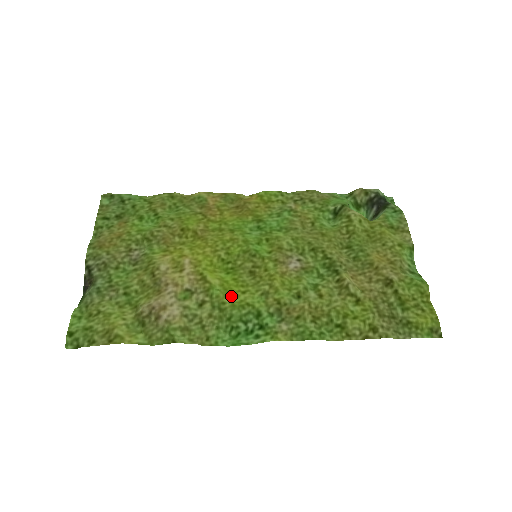
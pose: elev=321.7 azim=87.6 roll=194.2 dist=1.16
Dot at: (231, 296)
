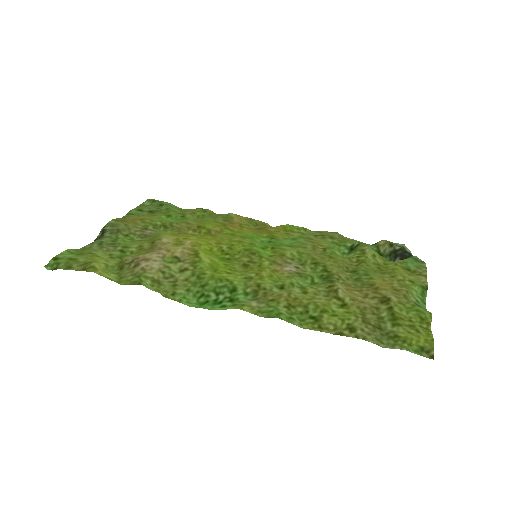
Dot at: (215, 272)
